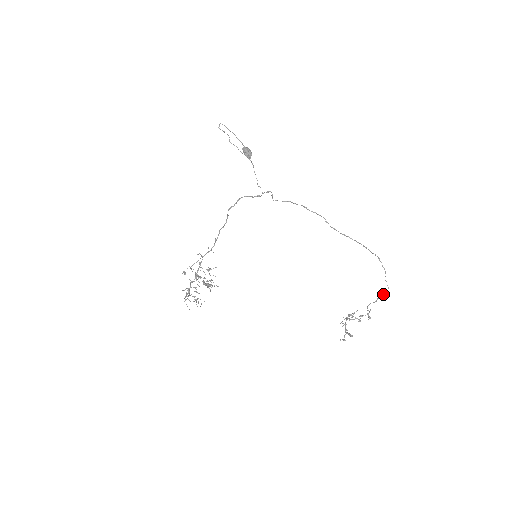
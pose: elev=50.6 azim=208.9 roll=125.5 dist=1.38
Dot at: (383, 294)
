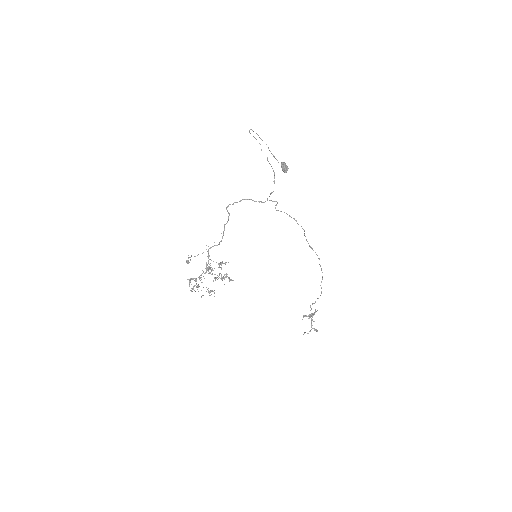
Dot at: occluded
